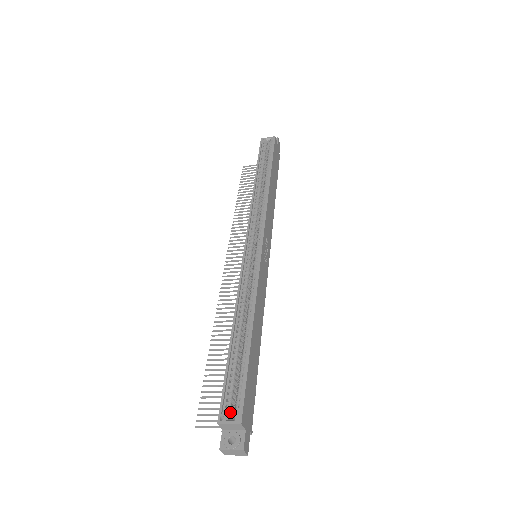
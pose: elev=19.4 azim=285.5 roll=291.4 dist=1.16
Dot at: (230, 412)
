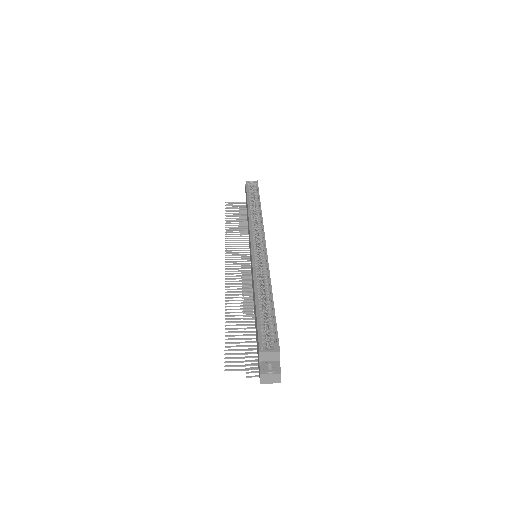
Dot at: (266, 347)
